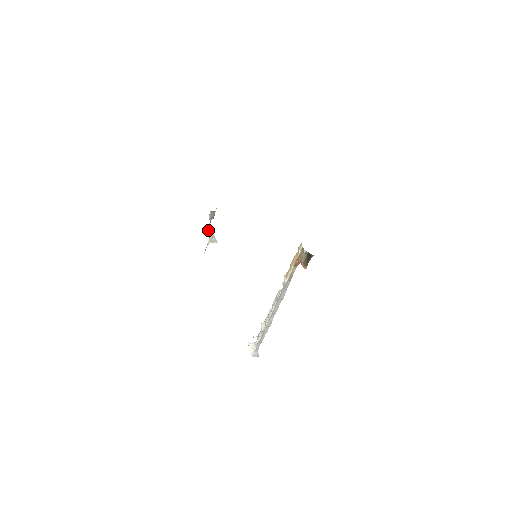
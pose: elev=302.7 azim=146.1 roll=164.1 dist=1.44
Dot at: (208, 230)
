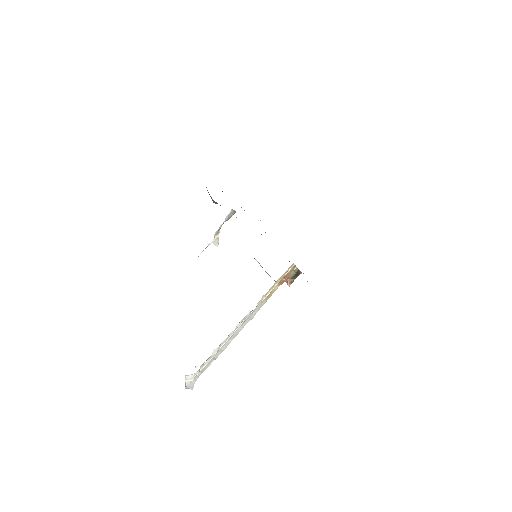
Dot at: (218, 230)
